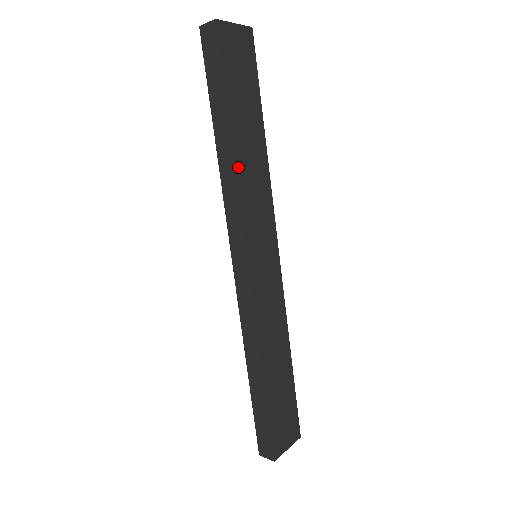
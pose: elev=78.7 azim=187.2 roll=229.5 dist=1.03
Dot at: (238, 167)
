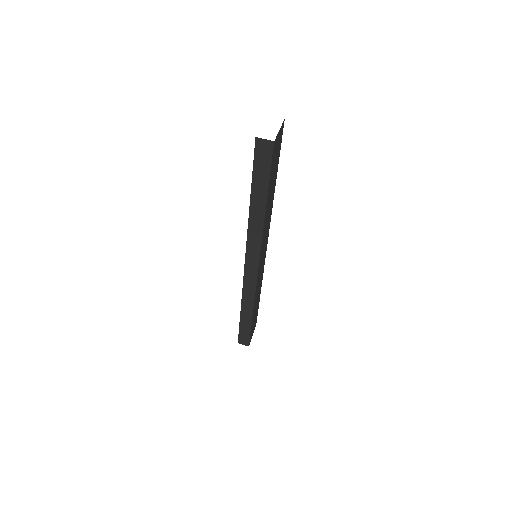
Dot at: (264, 223)
